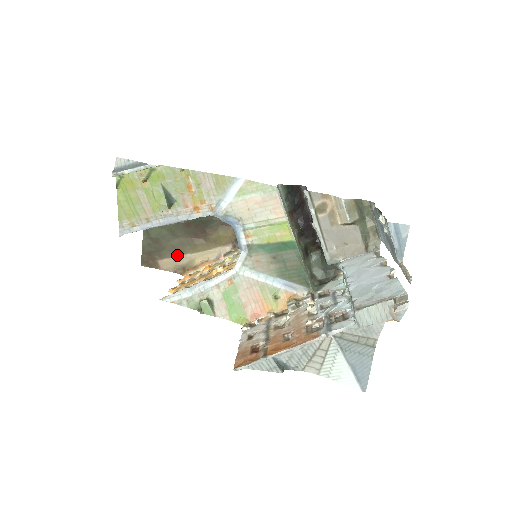
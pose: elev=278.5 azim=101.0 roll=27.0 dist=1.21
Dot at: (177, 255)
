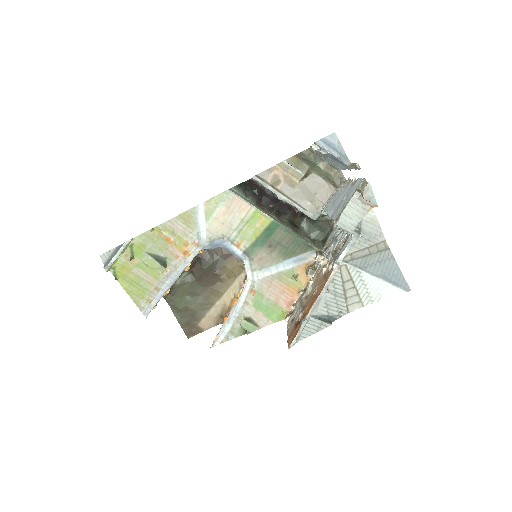
Dot at: (209, 309)
